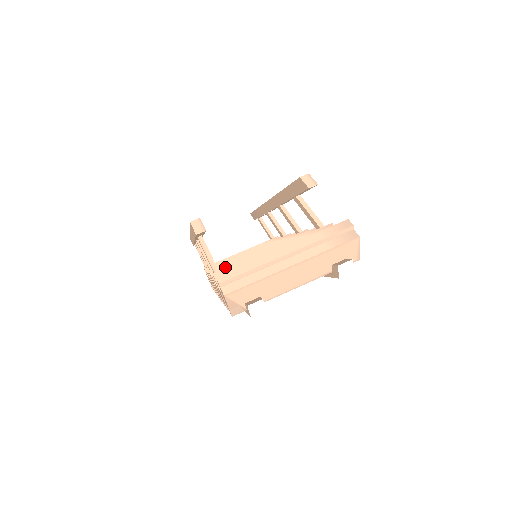
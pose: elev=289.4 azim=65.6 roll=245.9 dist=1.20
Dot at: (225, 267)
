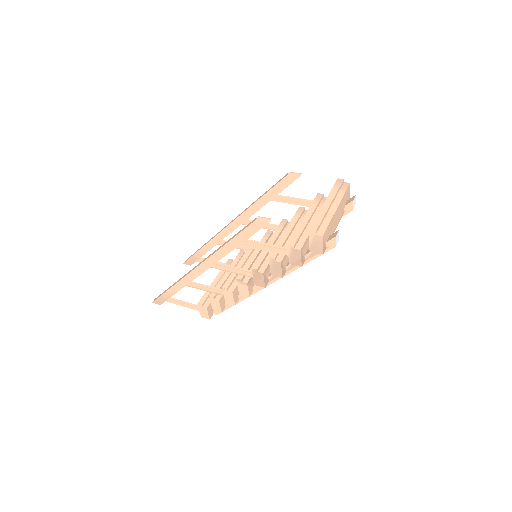
Dot at: occluded
